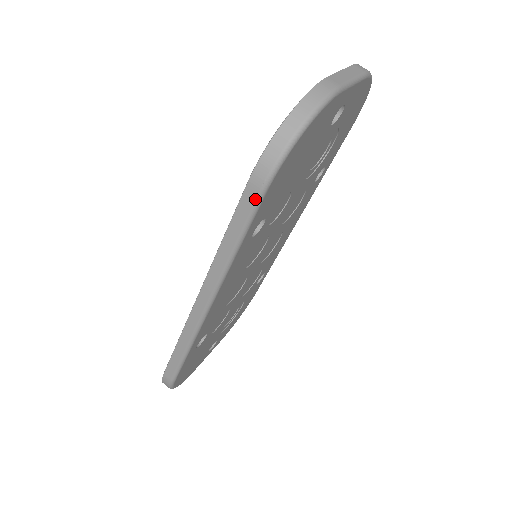
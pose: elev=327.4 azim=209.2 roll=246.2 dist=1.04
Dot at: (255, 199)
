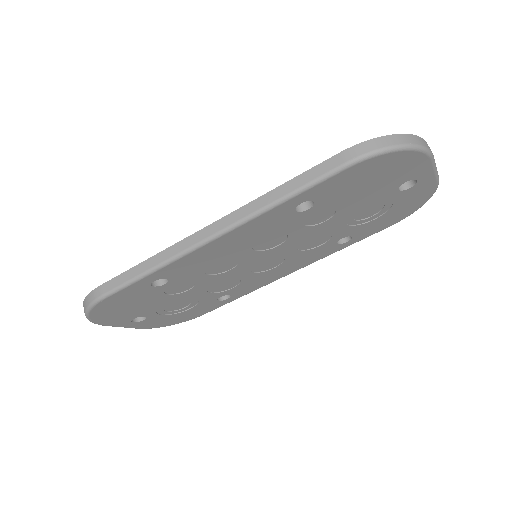
Dot at: (336, 167)
